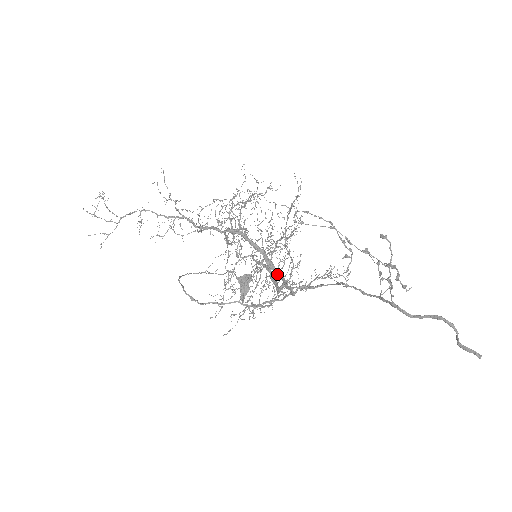
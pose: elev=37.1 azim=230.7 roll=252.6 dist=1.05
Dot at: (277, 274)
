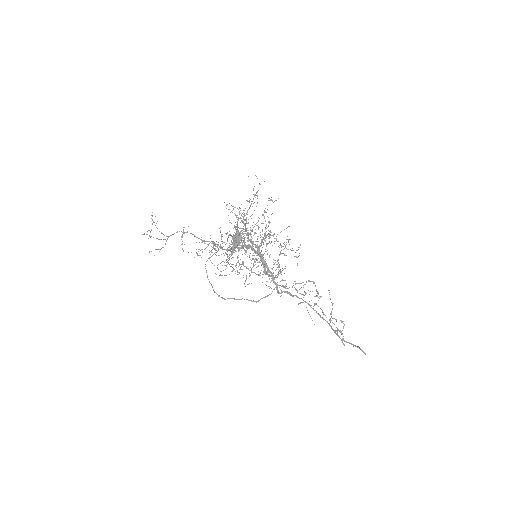
Dot at: (268, 271)
